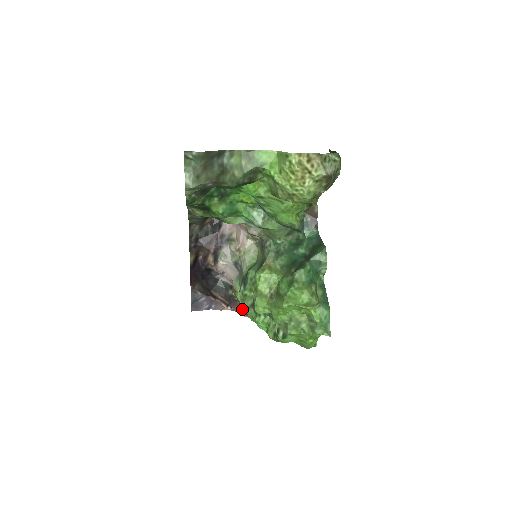
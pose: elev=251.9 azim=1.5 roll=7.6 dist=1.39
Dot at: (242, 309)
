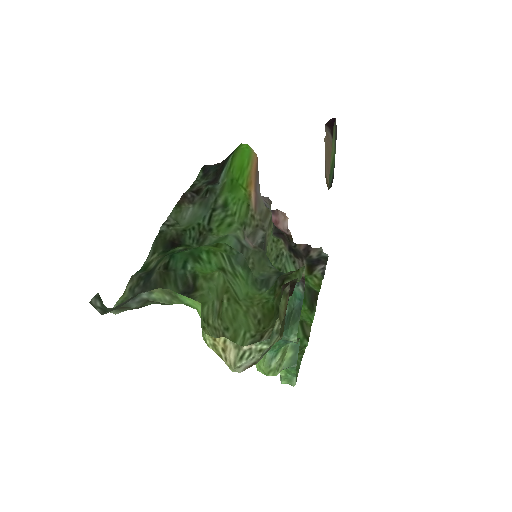
Dot at: (279, 229)
